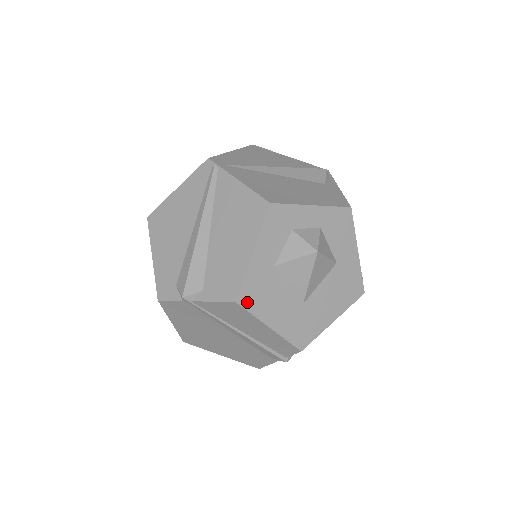
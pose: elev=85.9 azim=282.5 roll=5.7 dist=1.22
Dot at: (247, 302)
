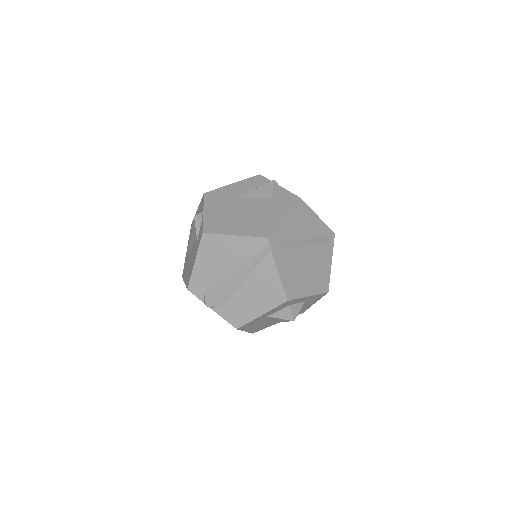
Dot at: (242, 328)
